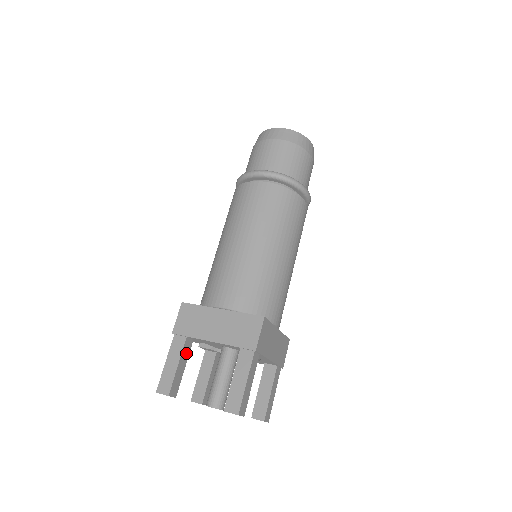
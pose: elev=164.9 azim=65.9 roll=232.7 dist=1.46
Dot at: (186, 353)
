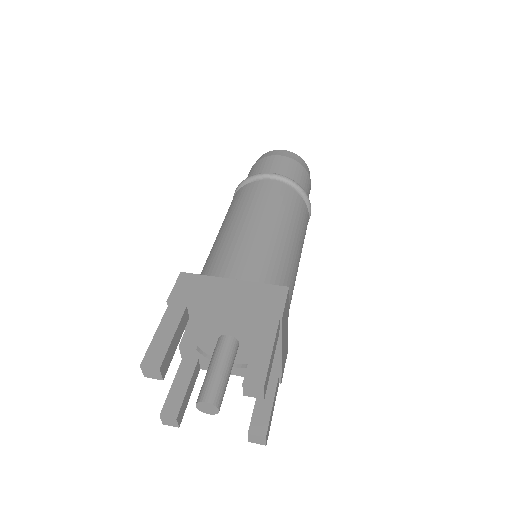
Dot at: (182, 327)
